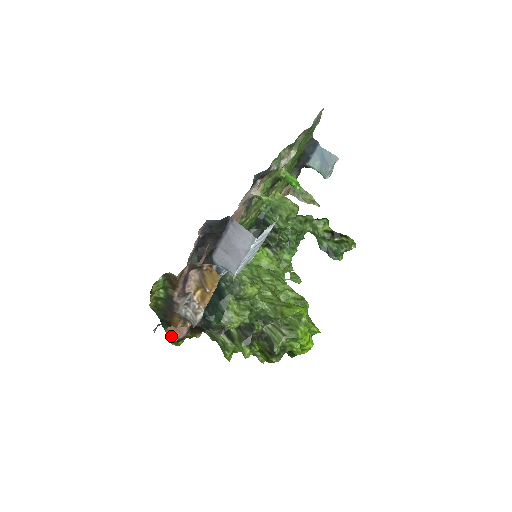
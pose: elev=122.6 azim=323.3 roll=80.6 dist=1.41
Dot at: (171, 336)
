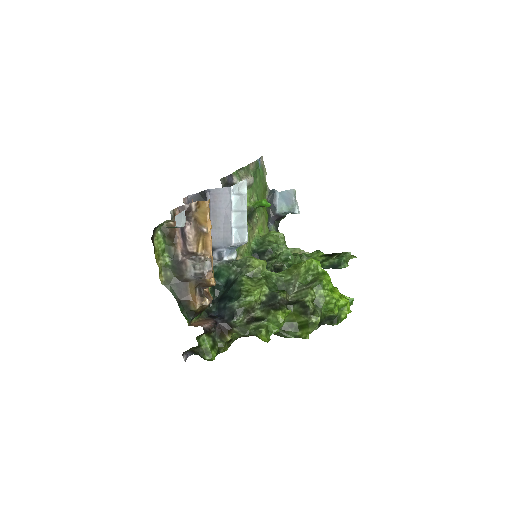
Dot at: (196, 326)
